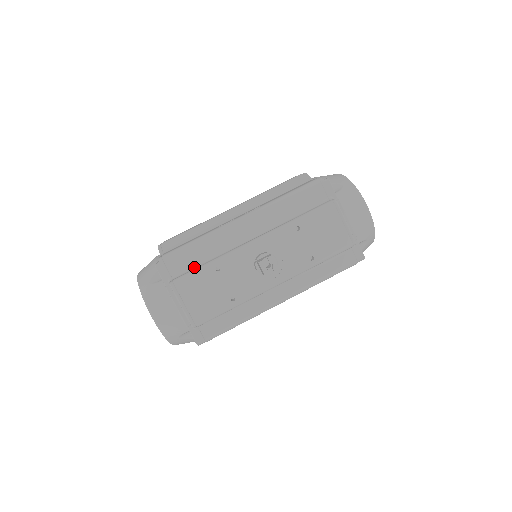
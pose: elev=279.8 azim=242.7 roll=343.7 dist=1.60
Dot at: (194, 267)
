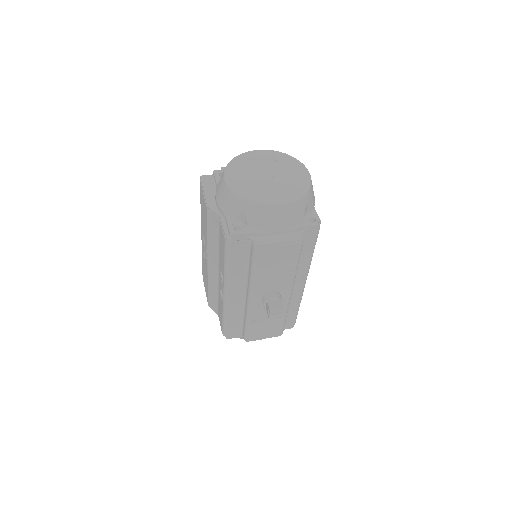
Dot at: (242, 325)
